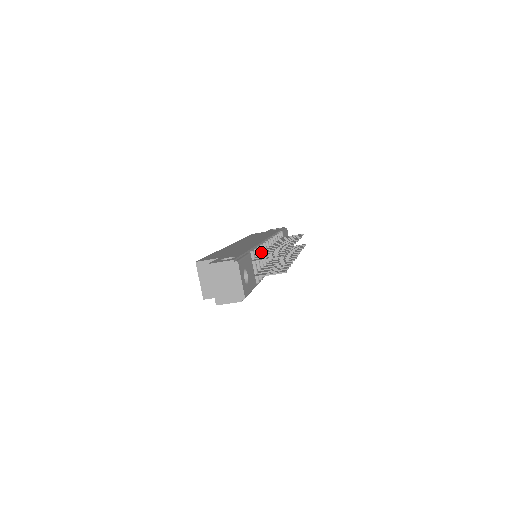
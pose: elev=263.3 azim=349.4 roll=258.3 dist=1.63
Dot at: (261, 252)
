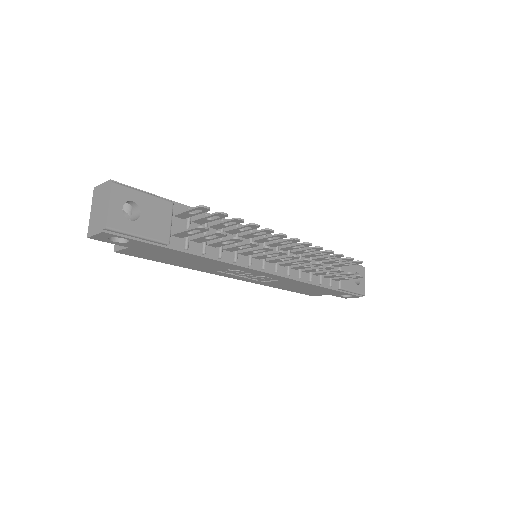
Dot at: (234, 233)
